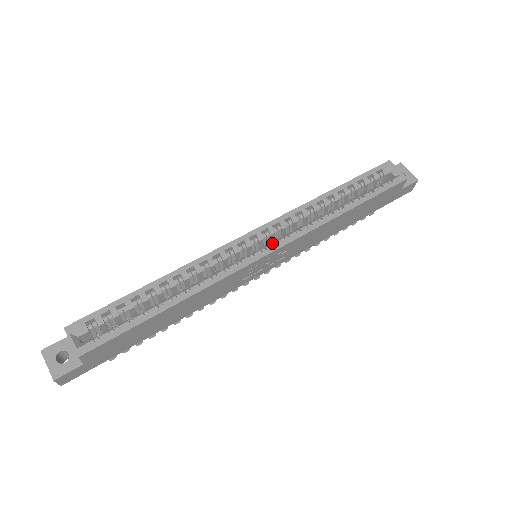
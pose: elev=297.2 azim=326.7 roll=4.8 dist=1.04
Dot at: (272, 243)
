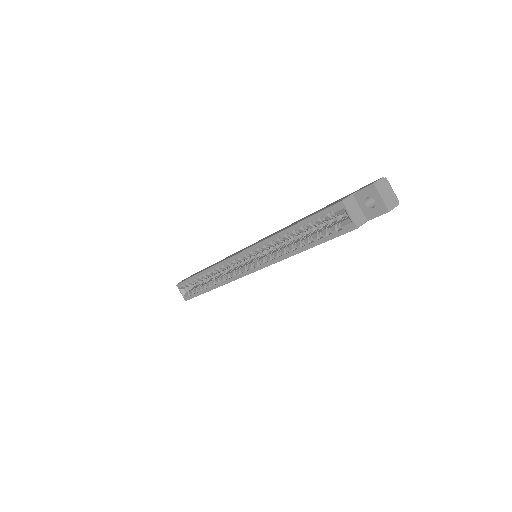
Dot at: (254, 263)
